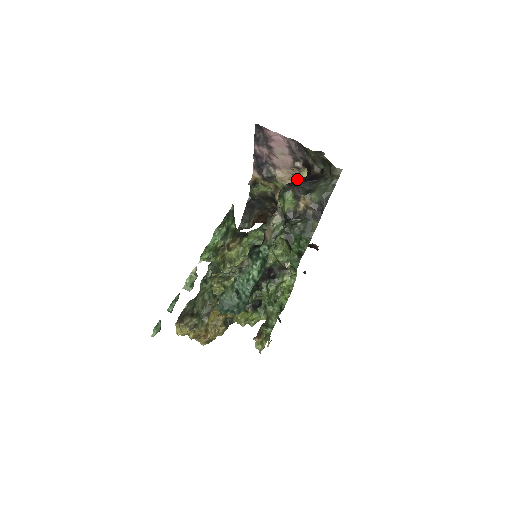
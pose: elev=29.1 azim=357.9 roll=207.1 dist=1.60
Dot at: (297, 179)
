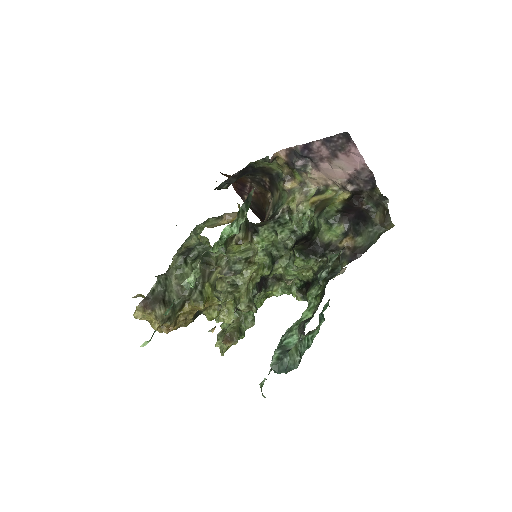
Dot at: (332, 194)
